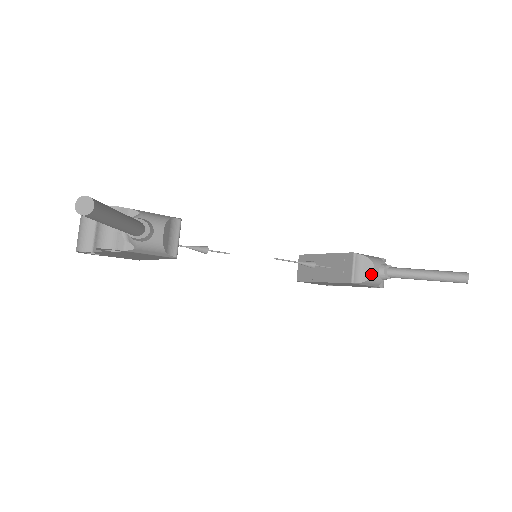
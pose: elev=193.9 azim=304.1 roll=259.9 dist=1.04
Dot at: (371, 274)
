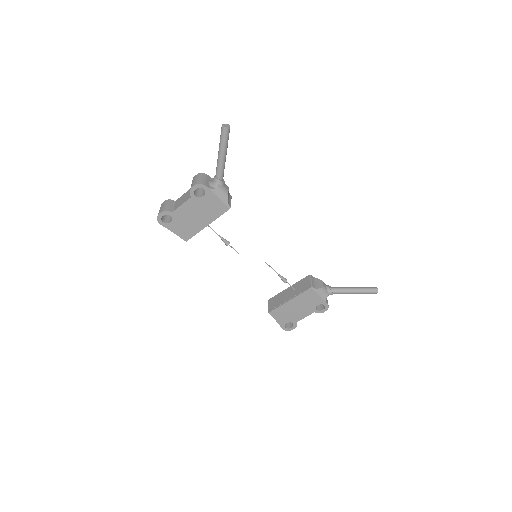
Dot at: (322, 285)
